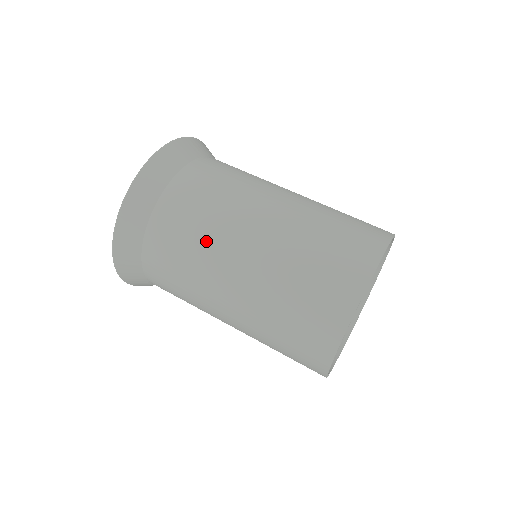
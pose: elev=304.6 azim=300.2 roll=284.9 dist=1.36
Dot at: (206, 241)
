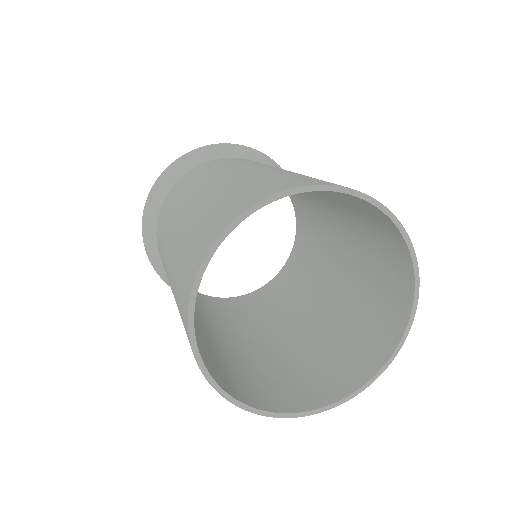
Dot at: (256, 163)
